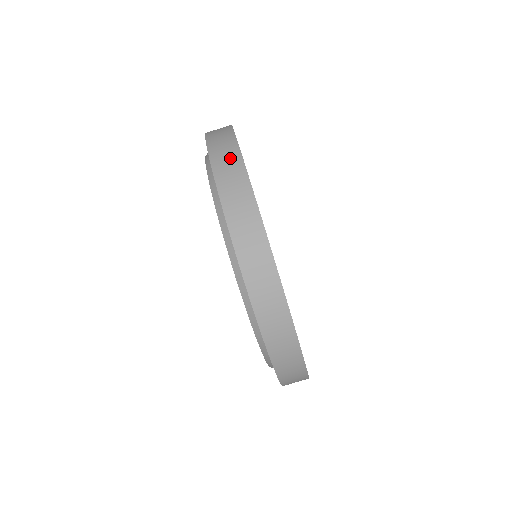
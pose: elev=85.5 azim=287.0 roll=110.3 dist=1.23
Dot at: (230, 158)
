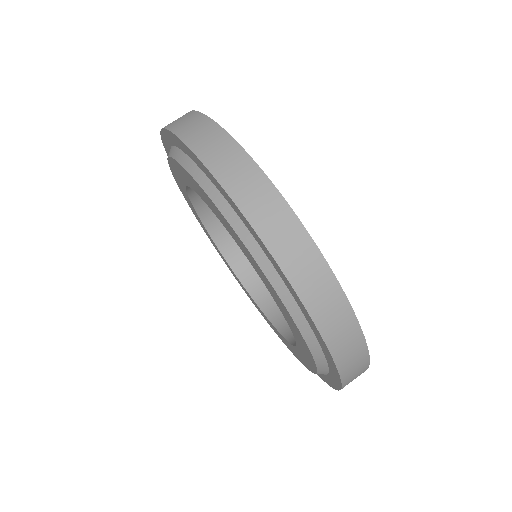
Dot at: (224, 150)
